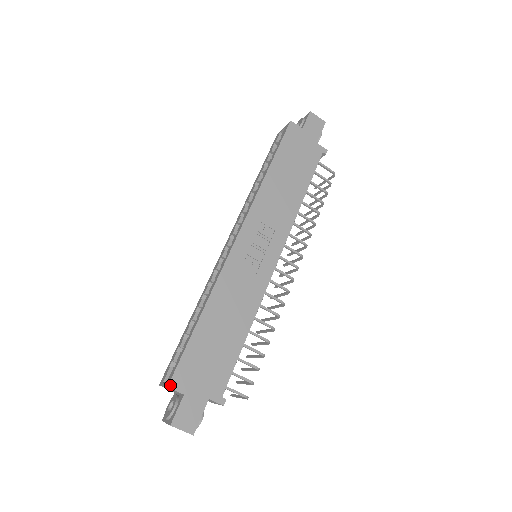
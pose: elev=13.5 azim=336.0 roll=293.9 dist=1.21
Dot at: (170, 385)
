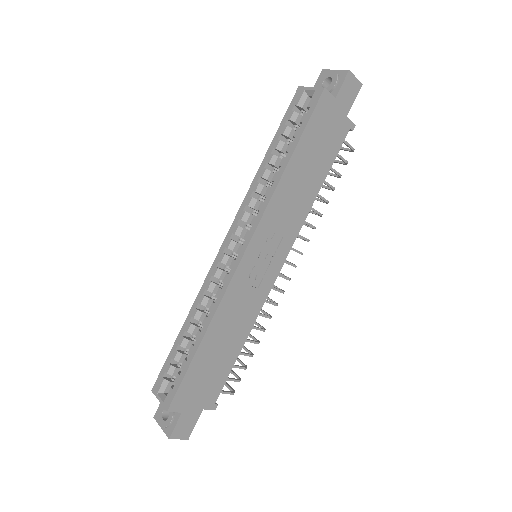
Dot at: (170, 409)
